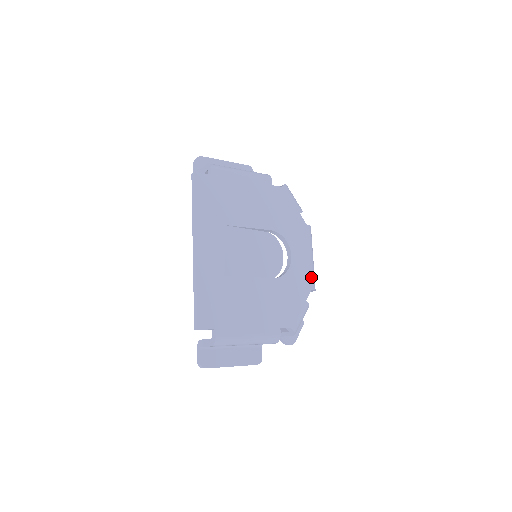
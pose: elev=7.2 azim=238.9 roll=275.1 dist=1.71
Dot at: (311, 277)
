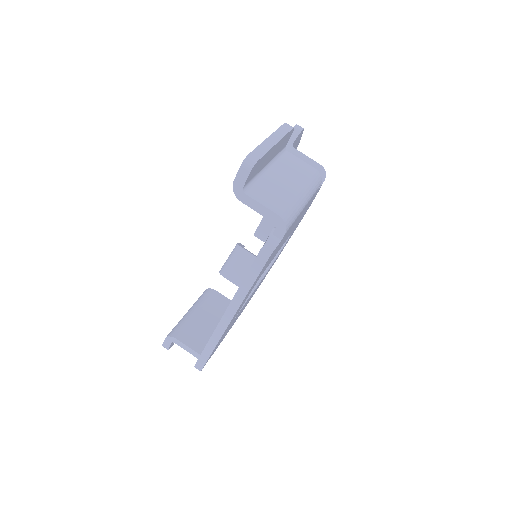
Dot at: occluded
